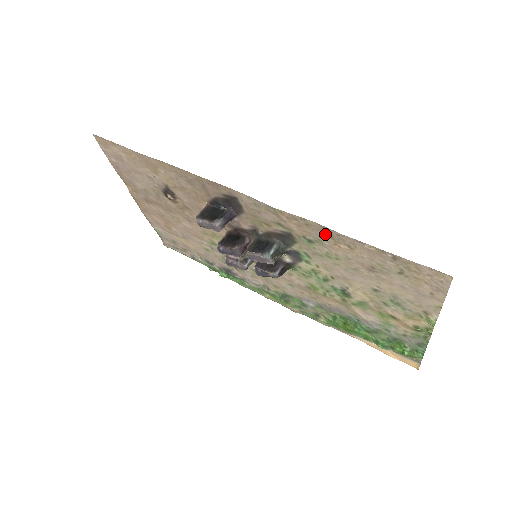
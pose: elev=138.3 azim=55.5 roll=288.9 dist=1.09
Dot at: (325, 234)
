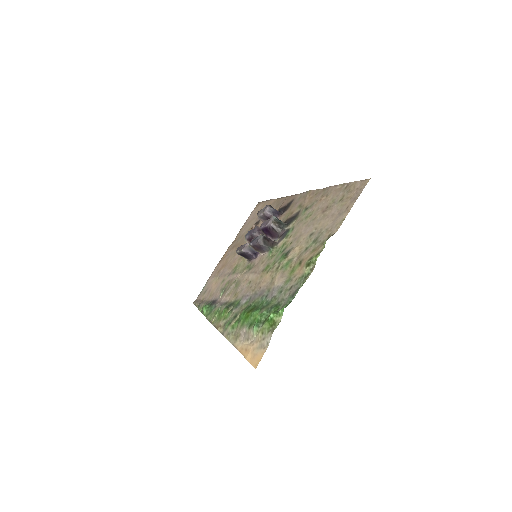
Dot at: (321, 195)
